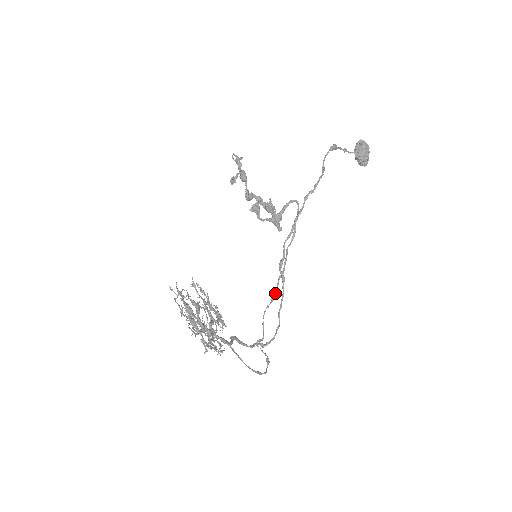
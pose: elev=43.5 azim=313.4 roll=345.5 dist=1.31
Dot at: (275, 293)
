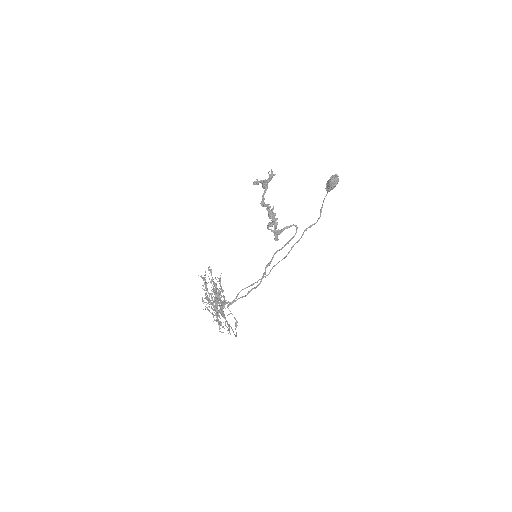
Dot at: (257, 282)
